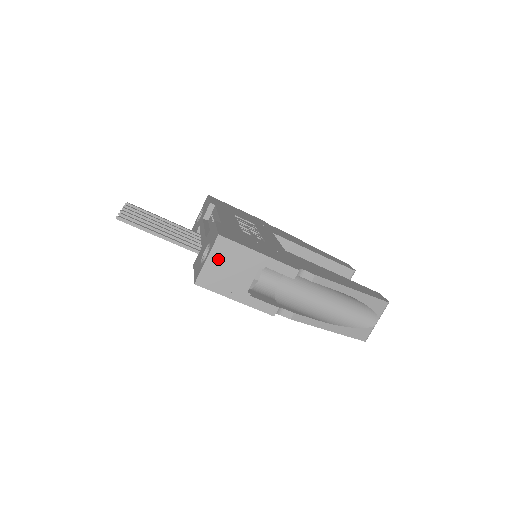
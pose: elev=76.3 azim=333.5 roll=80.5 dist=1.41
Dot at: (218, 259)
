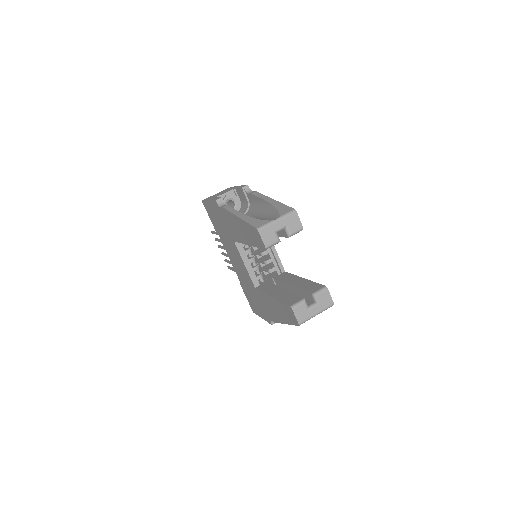
Dot at: occluded
